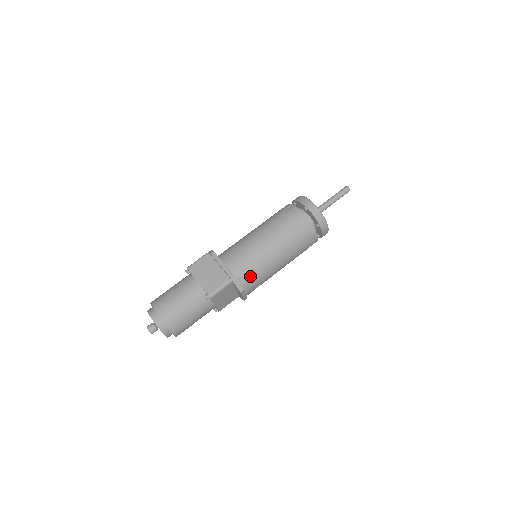
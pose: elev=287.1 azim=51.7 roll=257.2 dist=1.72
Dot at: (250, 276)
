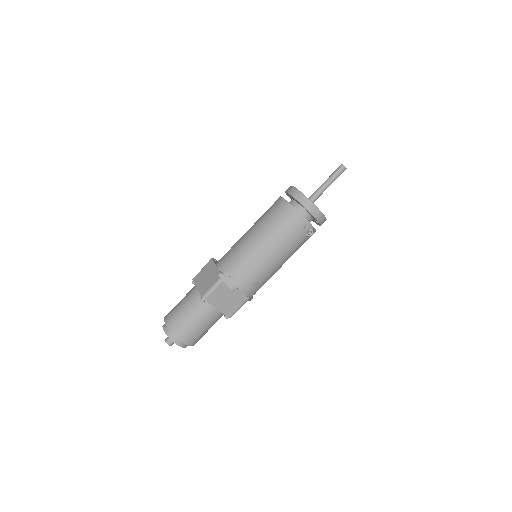
Dot at: (239, 272)
